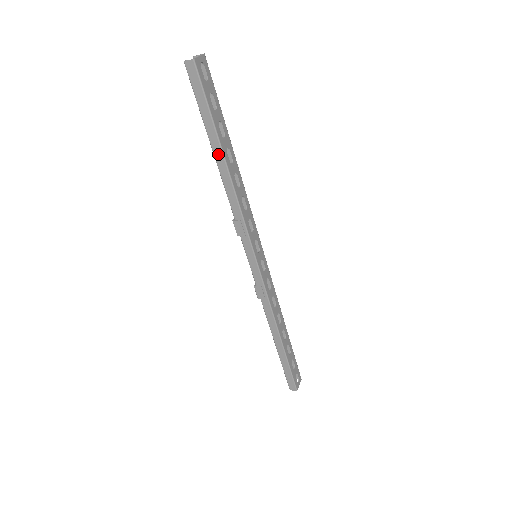
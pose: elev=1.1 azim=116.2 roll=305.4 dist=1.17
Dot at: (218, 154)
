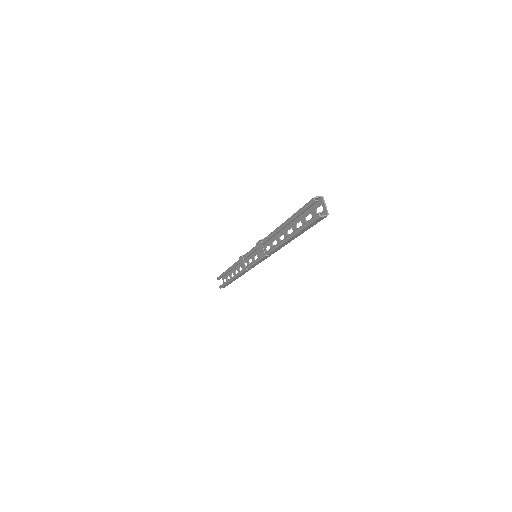
Dot at: (291, 239)
